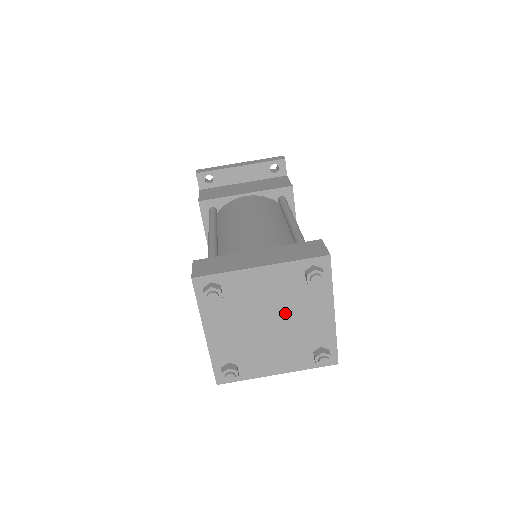
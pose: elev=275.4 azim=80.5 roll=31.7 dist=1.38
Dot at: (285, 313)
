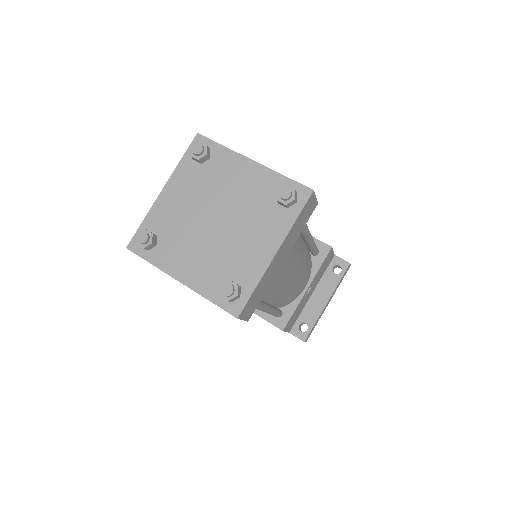
Dot at: (217, 201)
